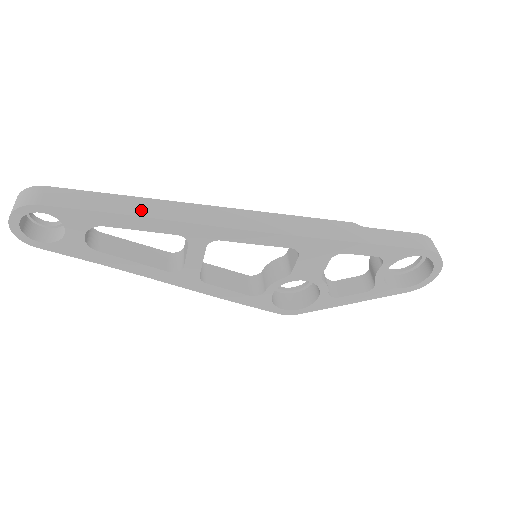
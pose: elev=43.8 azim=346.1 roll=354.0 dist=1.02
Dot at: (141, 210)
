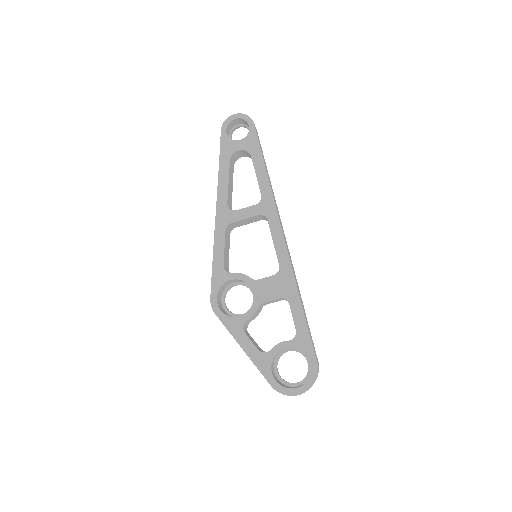
Dot at: occluded
